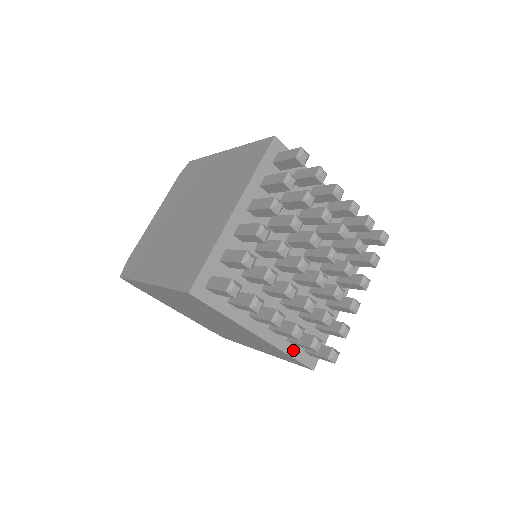
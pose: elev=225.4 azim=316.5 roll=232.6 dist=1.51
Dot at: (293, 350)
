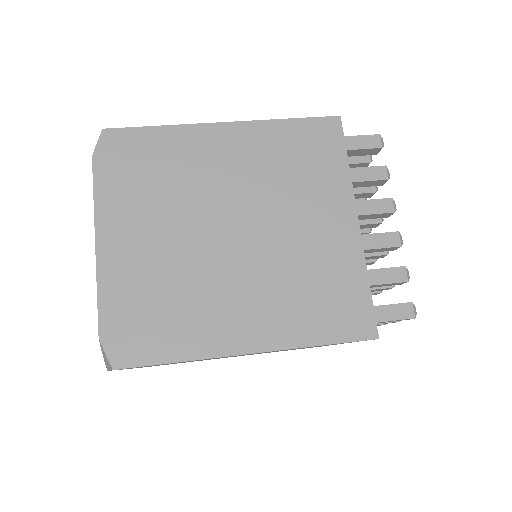
Dot at: occluded
